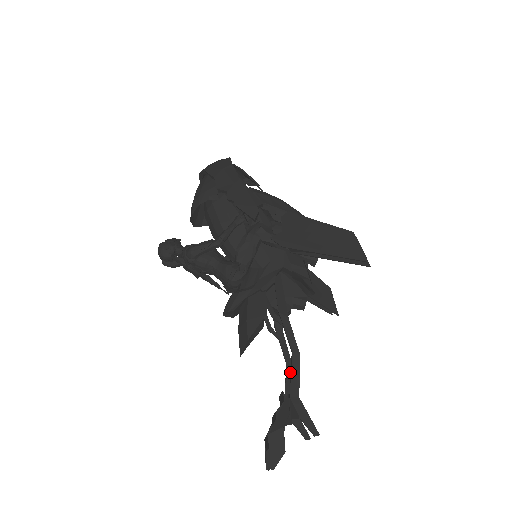
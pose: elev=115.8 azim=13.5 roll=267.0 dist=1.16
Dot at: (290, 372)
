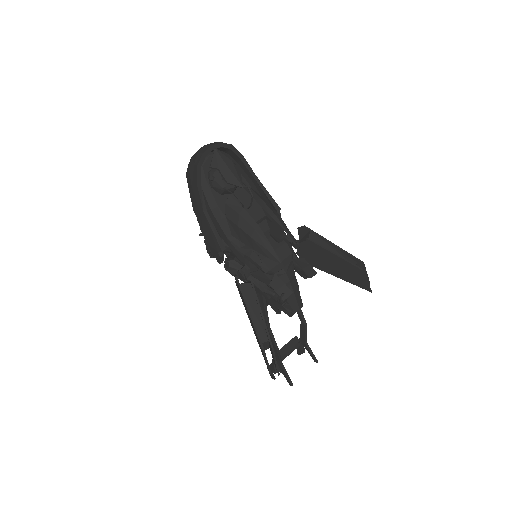
Dot at: (303, 327)
